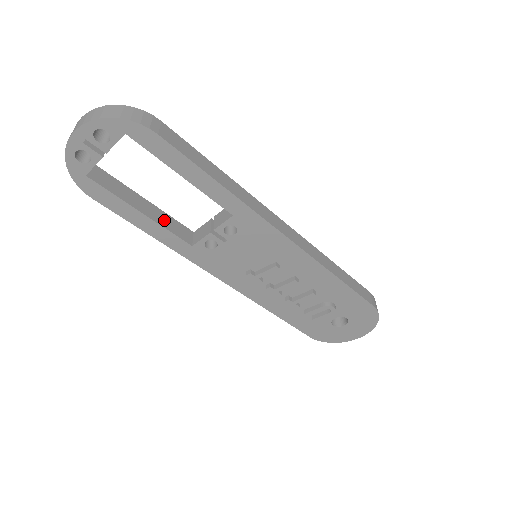
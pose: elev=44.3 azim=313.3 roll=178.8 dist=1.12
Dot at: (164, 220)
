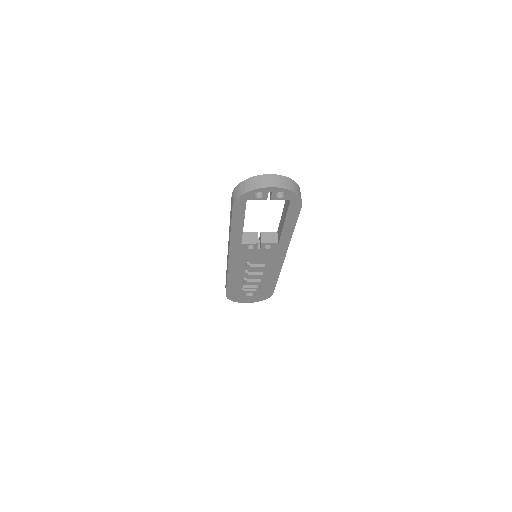
Dot at: occluded
